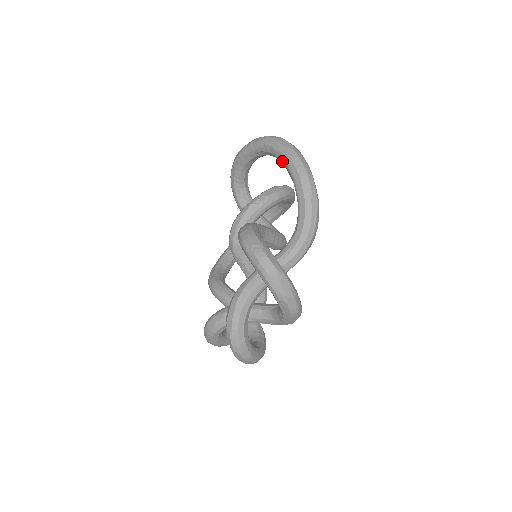
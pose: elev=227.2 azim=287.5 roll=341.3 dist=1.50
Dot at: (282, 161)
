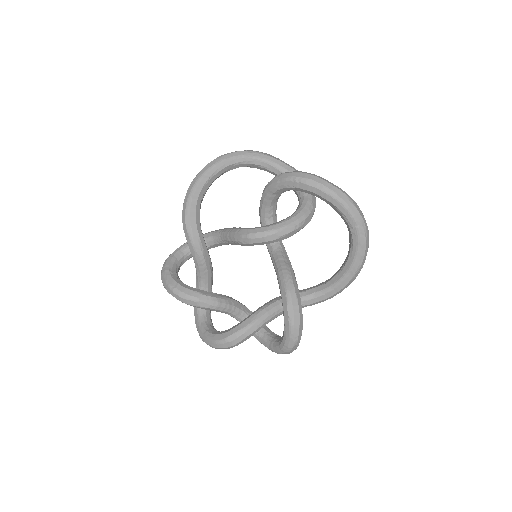
Dot at: (353, 254)
